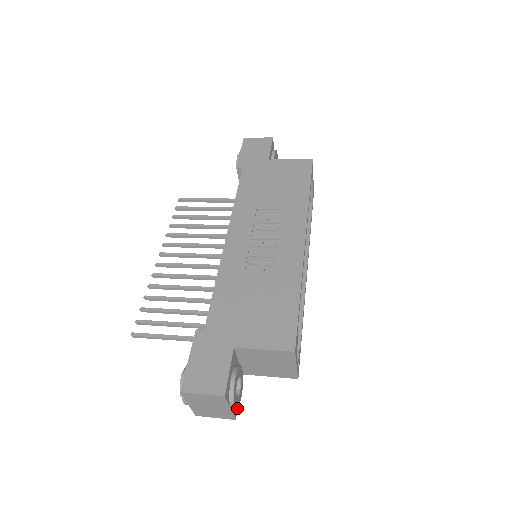
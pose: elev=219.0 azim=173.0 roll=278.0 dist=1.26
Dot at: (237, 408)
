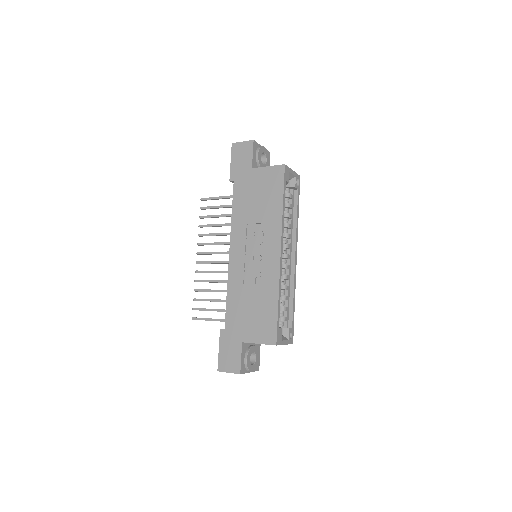
Dot at: (255, 369)
